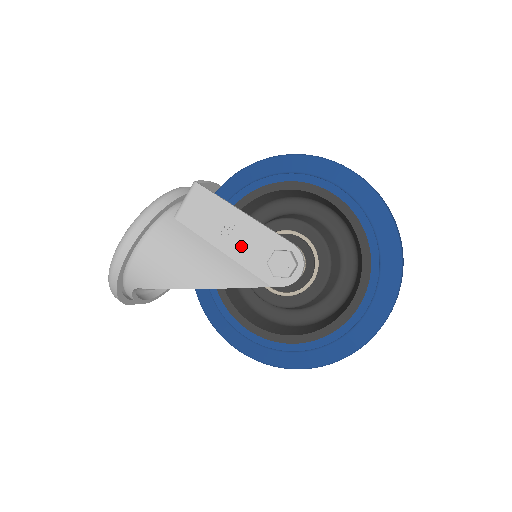
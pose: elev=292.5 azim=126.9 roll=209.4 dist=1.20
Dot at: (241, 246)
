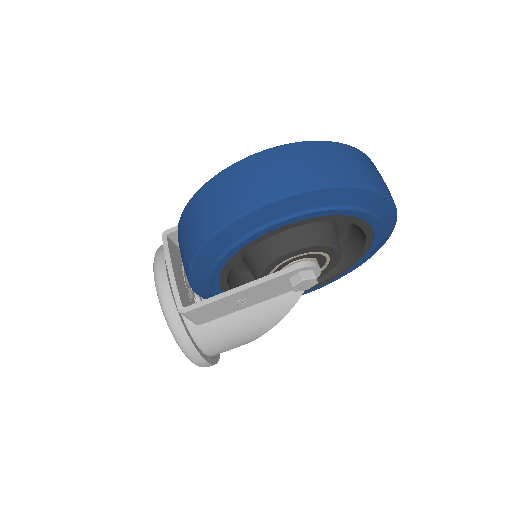
Dot at: (262, 296)
